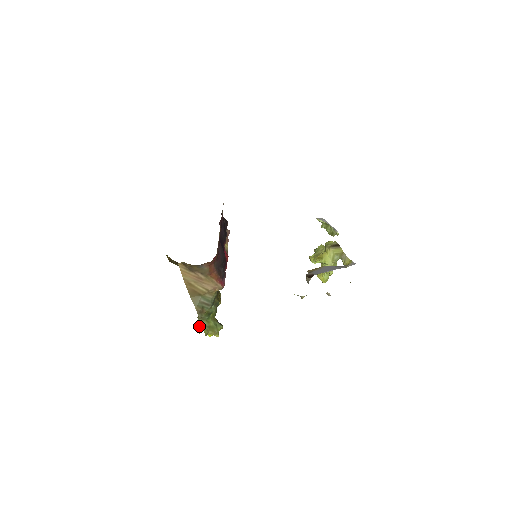
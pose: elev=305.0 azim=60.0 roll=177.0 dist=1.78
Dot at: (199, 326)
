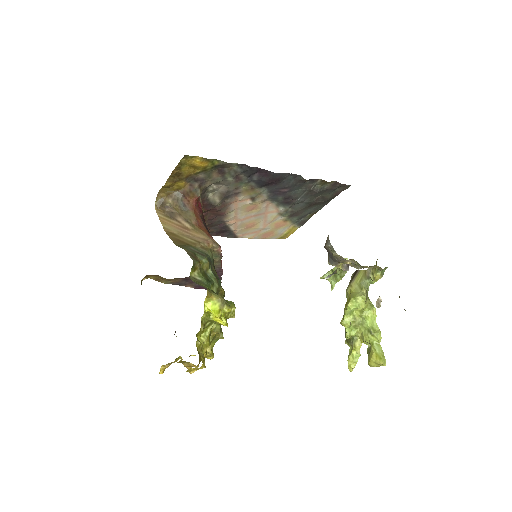
Dot at: (198, 342)
